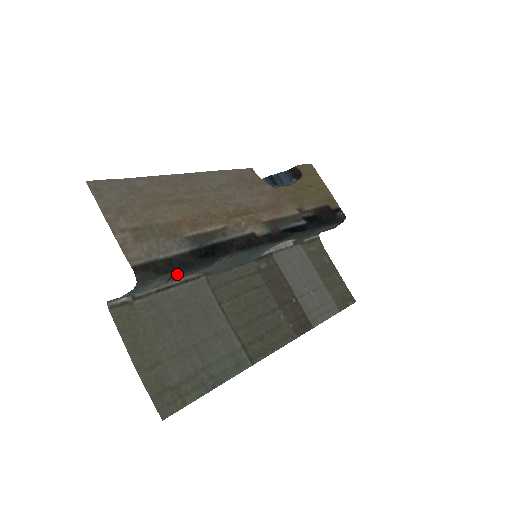
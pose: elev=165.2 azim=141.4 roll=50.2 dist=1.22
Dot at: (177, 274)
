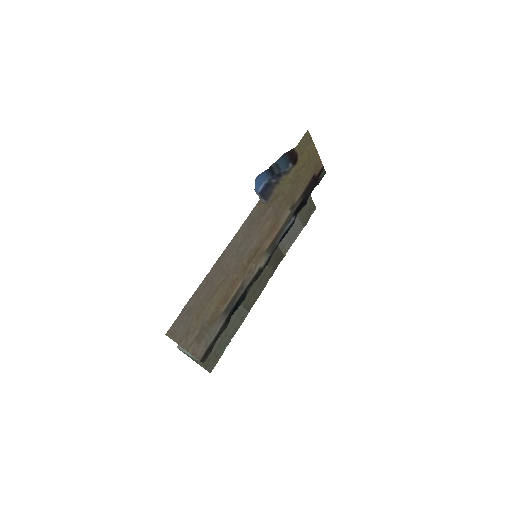
Dot at: occluded
